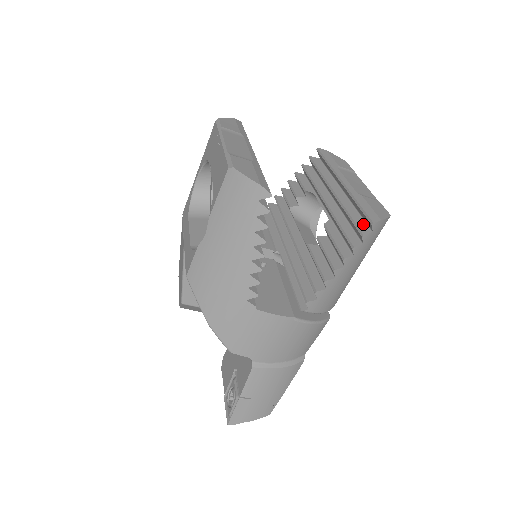
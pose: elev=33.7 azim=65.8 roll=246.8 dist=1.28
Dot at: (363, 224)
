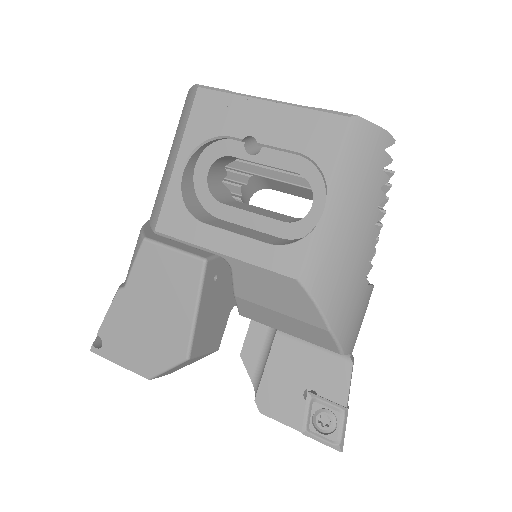
Dot at: occluded
